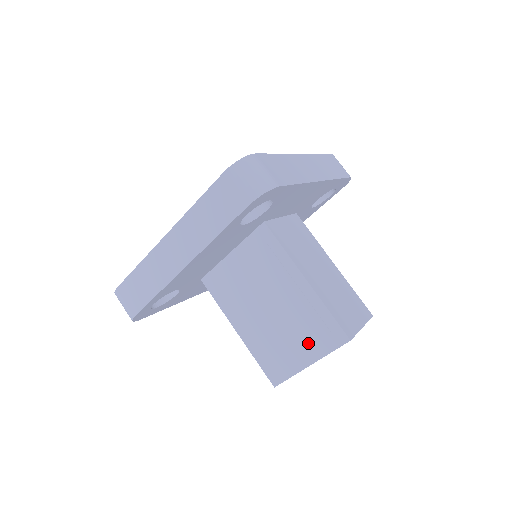
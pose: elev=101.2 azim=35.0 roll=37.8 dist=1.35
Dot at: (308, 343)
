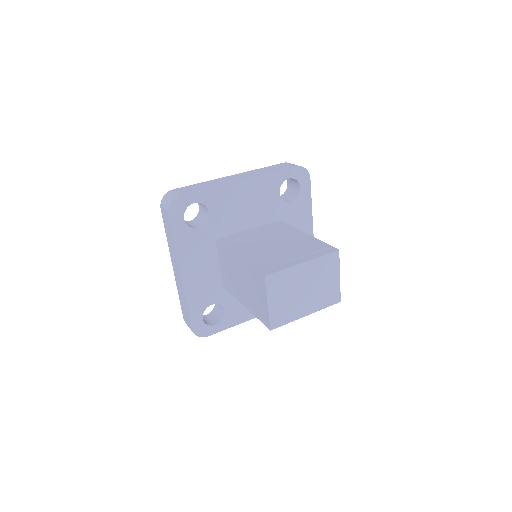
Dot at: (304, 253)
